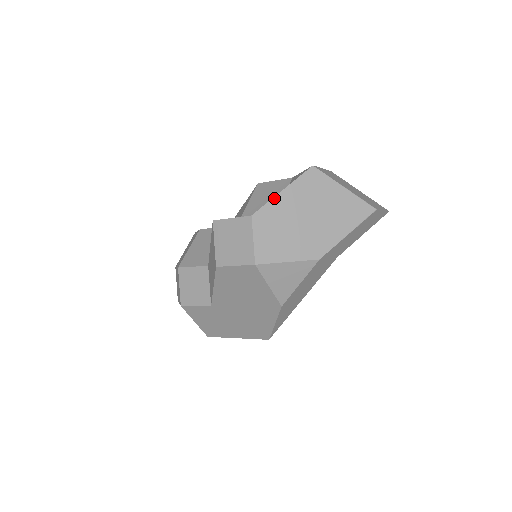
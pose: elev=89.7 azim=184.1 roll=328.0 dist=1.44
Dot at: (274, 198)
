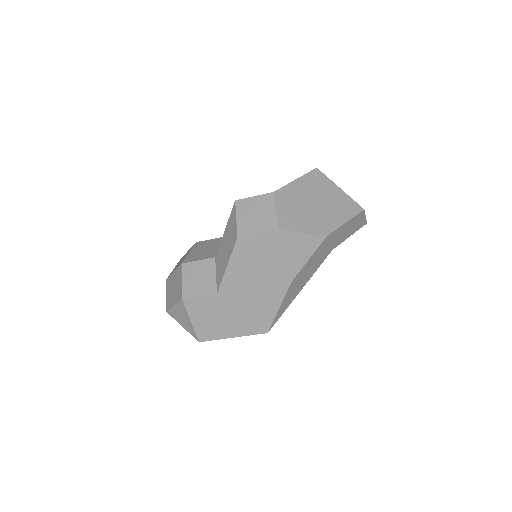
Dot at: (290, 183)
